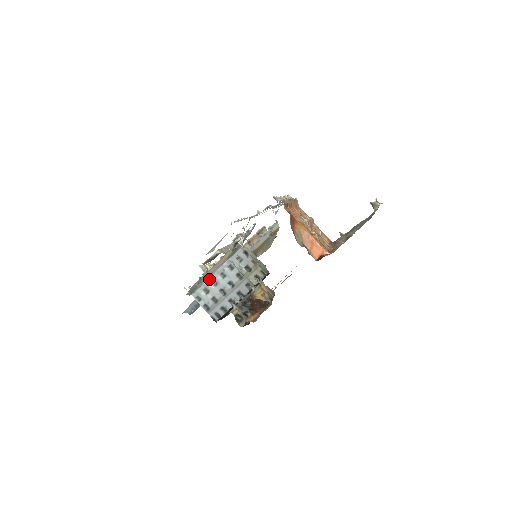
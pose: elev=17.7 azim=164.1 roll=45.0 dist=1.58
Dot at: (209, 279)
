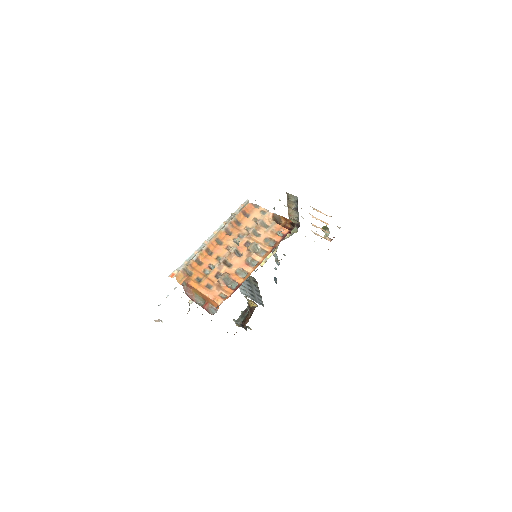
Dot at: occluded
